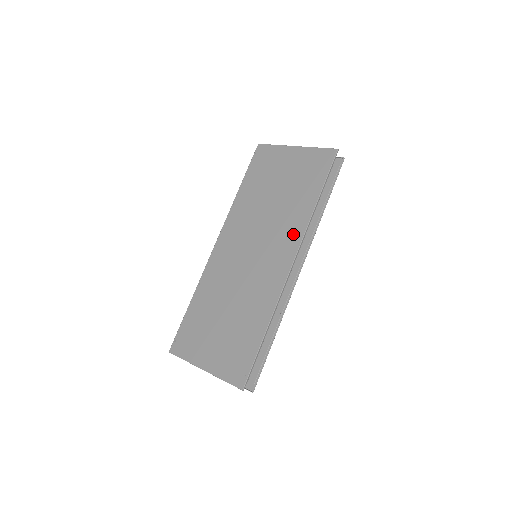
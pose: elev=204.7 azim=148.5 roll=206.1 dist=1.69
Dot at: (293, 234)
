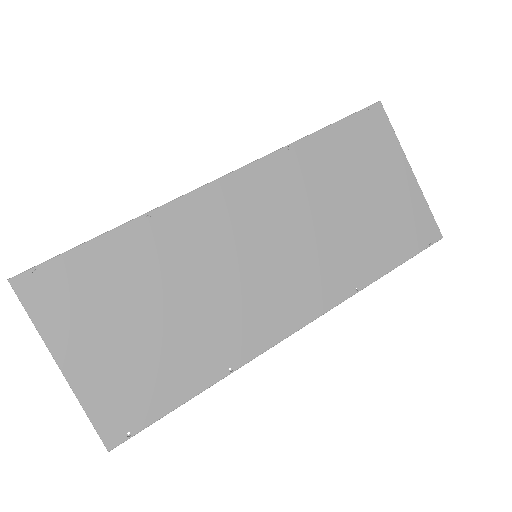
Dot at: (328, 290)
